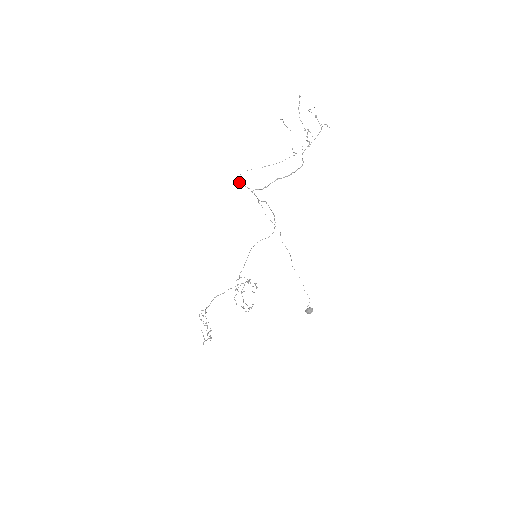
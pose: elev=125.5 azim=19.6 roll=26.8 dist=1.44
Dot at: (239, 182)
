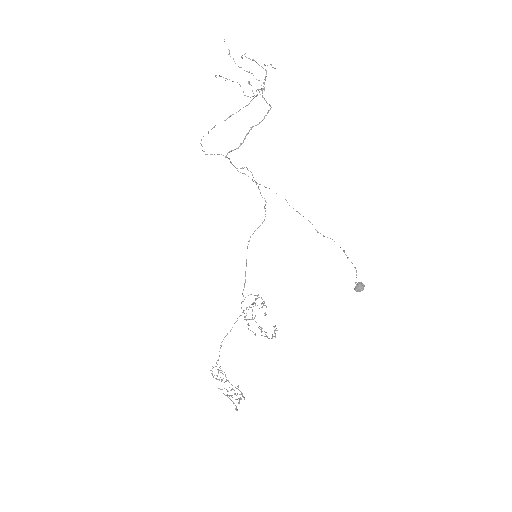
Dot at: occluded
